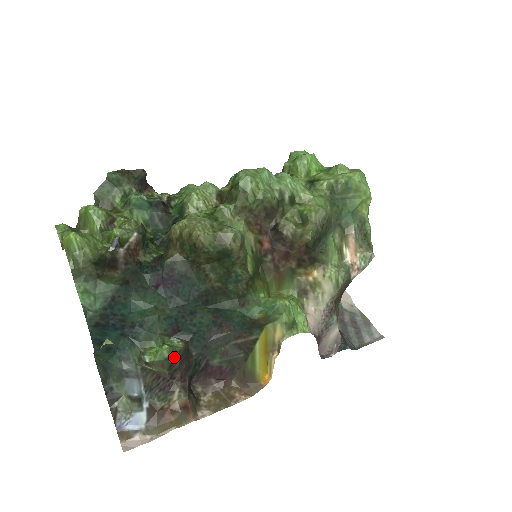
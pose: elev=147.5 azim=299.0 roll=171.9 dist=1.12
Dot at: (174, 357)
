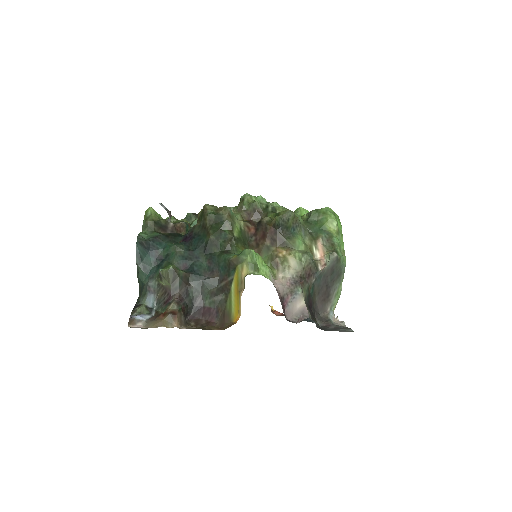
Dot at: (175, 271)
